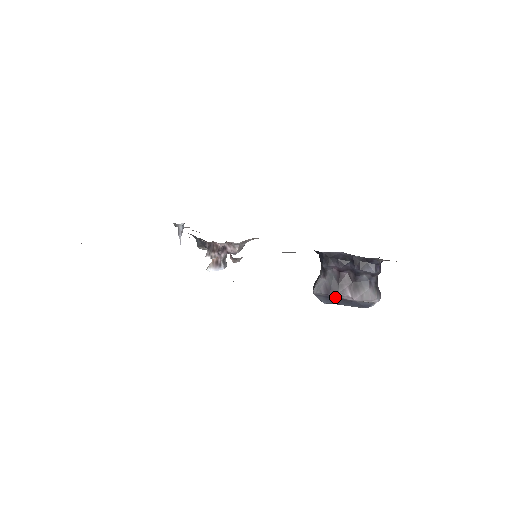
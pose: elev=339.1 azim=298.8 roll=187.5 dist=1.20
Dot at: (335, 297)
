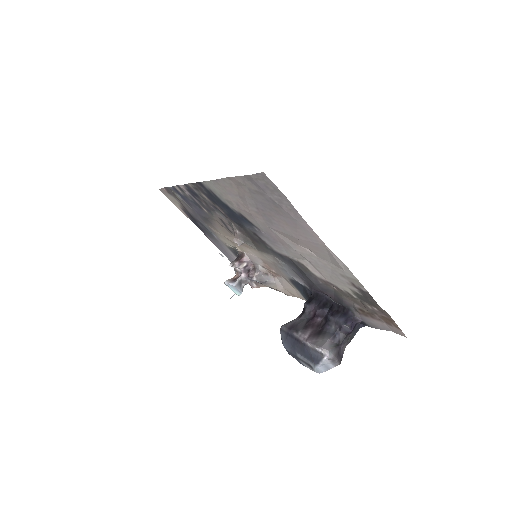
Dot at: (294, 336)
